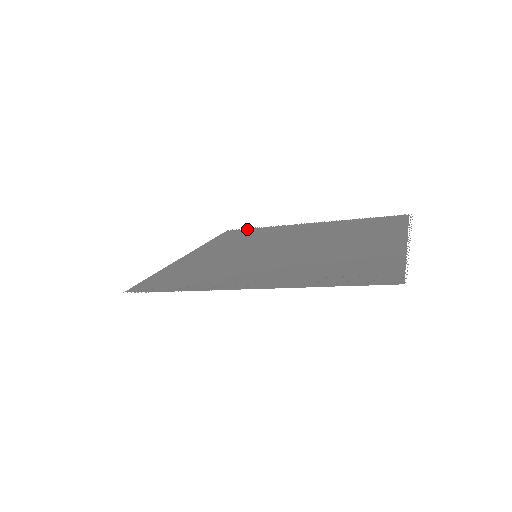
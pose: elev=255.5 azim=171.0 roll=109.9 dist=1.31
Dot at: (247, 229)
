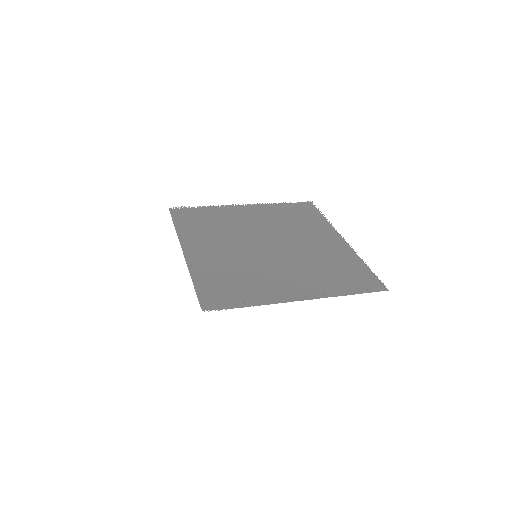
Dot at: (190, 209)
